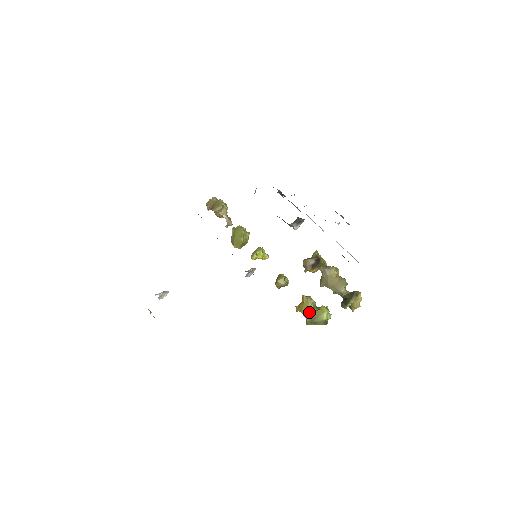
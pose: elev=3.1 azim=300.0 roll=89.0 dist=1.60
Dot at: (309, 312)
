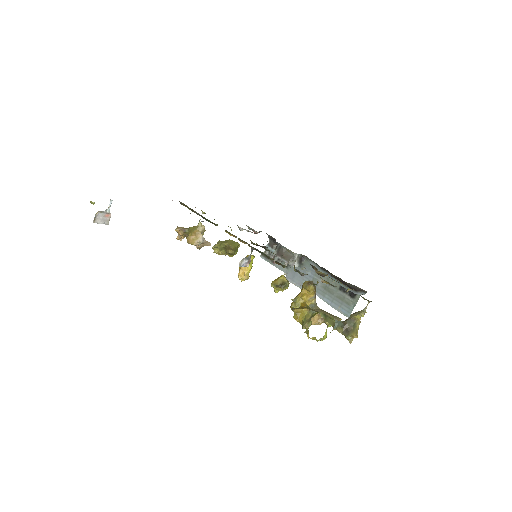
Dot at: occluded
